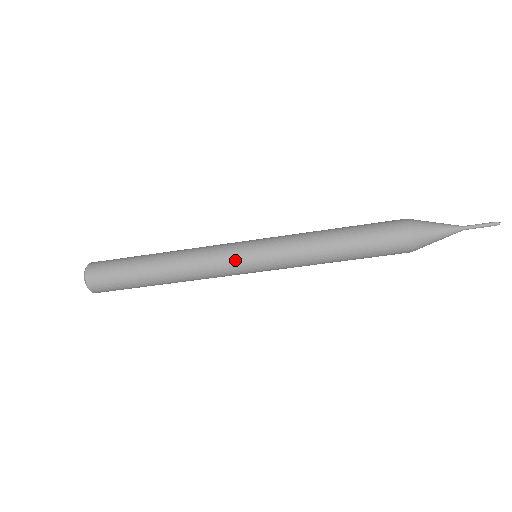
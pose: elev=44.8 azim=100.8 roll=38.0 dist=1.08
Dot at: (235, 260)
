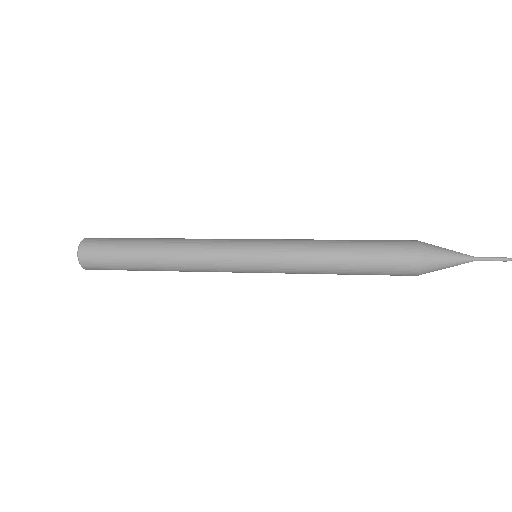
Dot at: (234, 267)
